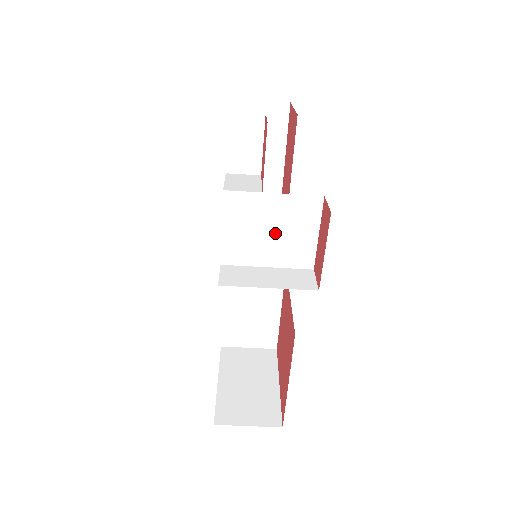
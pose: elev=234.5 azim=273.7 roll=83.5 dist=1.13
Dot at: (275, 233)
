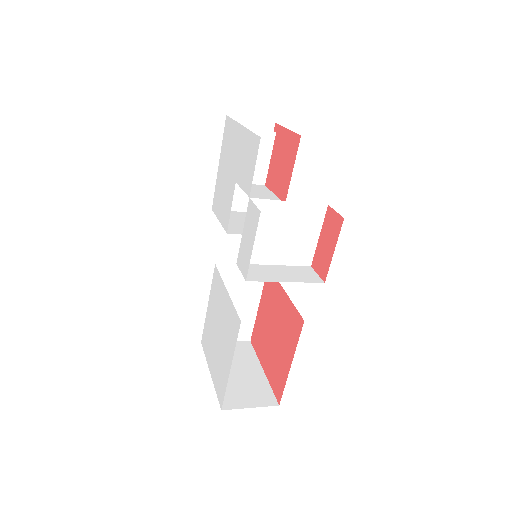
Dot at: (286, 235)
